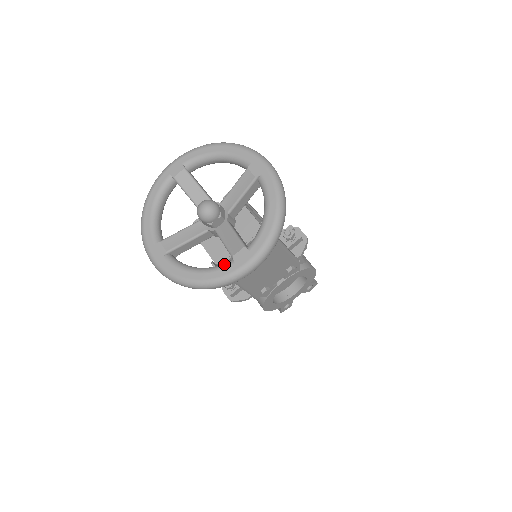
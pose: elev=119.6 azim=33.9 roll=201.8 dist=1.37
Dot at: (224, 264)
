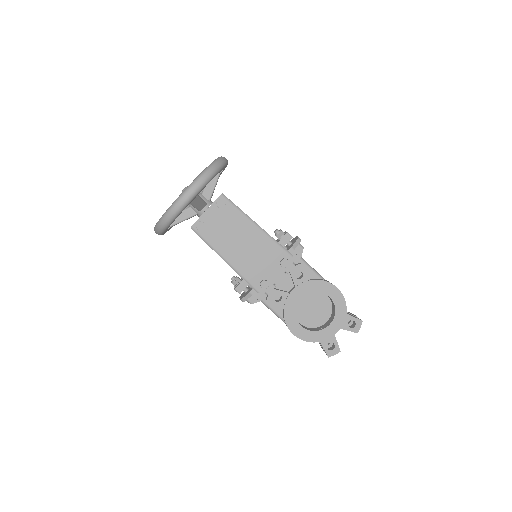
Dot at: occluded
